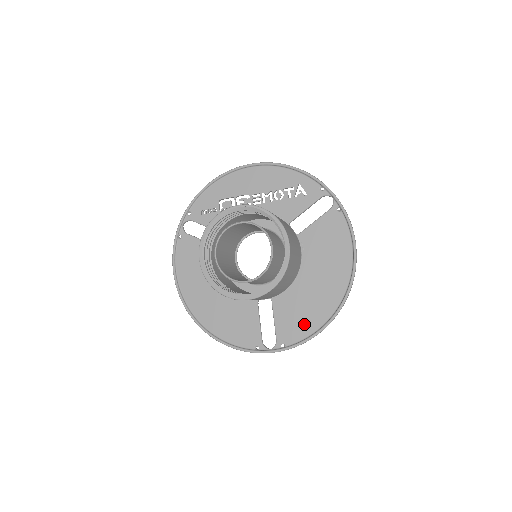
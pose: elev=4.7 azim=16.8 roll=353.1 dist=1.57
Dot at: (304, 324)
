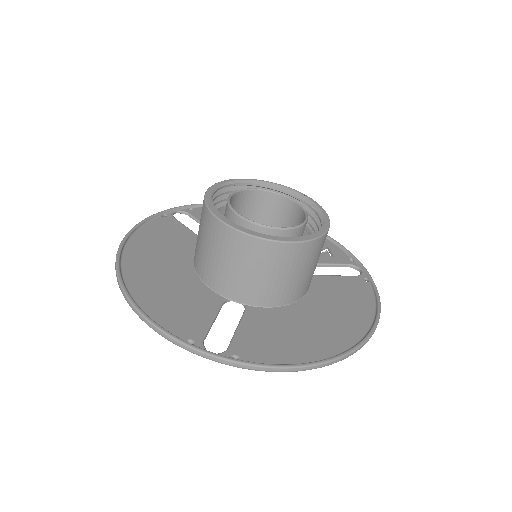
Dot at: (282, 349)
